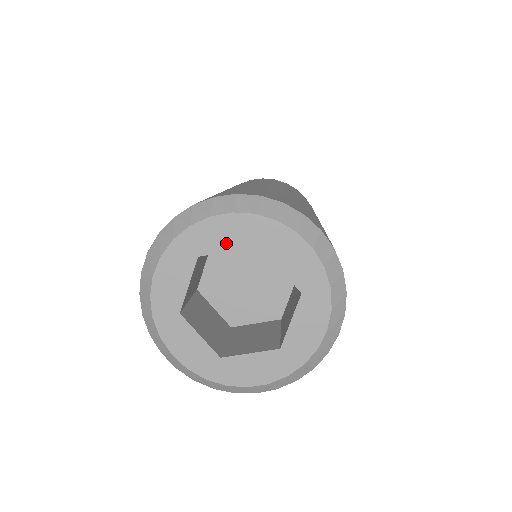
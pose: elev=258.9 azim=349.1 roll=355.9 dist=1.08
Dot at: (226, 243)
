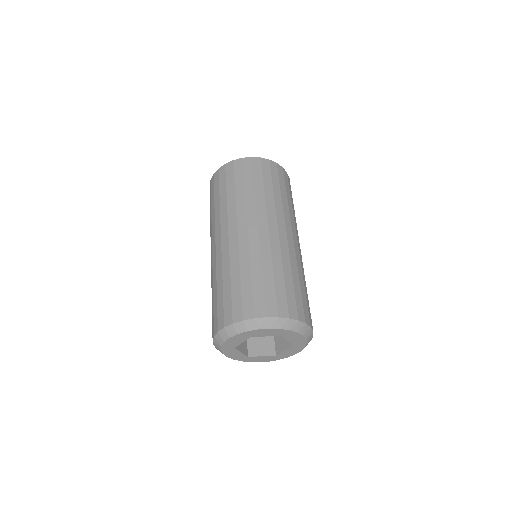
Dot at: (238, 342)
